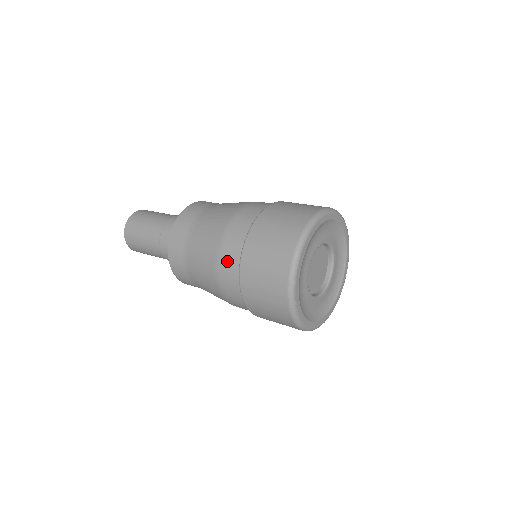
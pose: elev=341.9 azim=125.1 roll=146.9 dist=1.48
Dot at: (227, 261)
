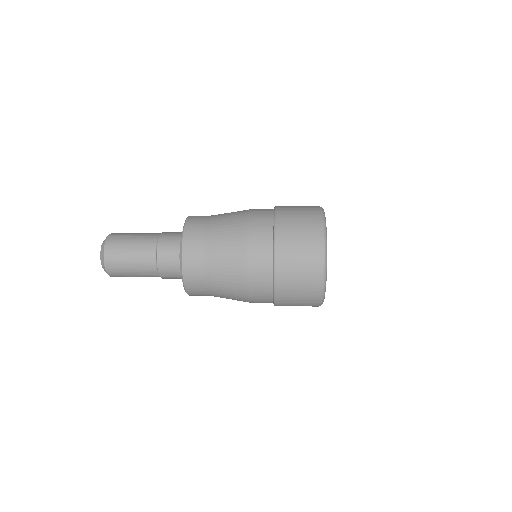
Dot at: (259, 220)
